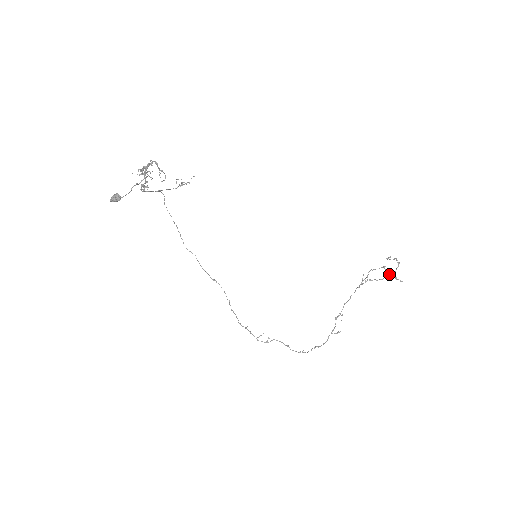
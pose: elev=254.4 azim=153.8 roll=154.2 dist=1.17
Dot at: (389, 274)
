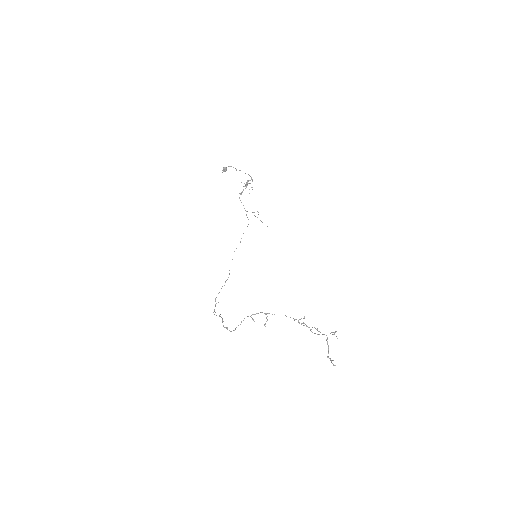
Dot at: occluded
